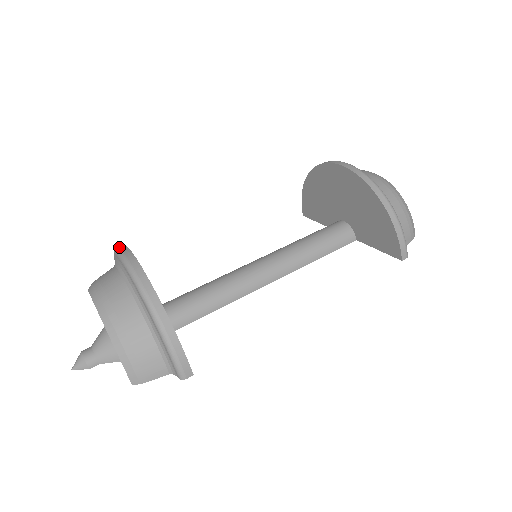
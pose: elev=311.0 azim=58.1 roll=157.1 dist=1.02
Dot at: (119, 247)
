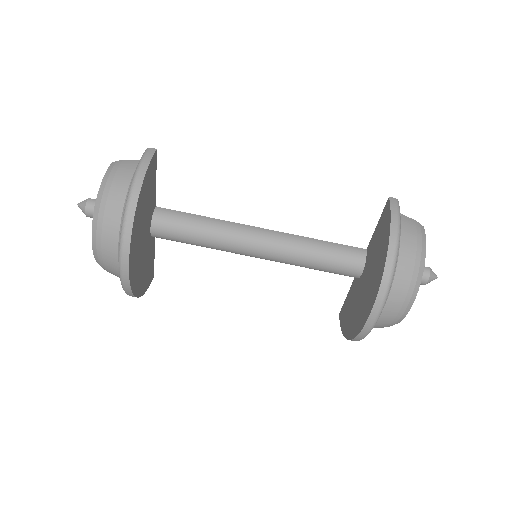
Dot at: (123, 253)
